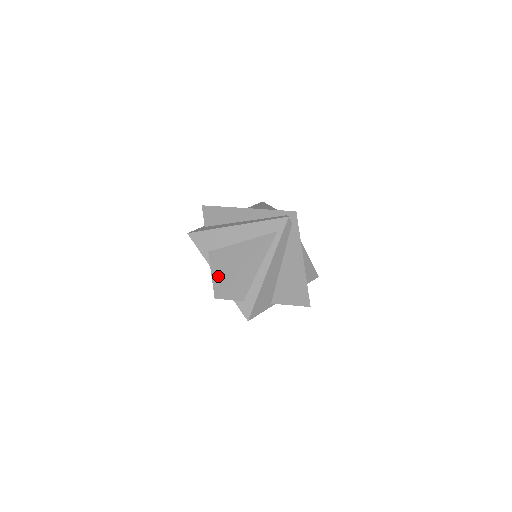
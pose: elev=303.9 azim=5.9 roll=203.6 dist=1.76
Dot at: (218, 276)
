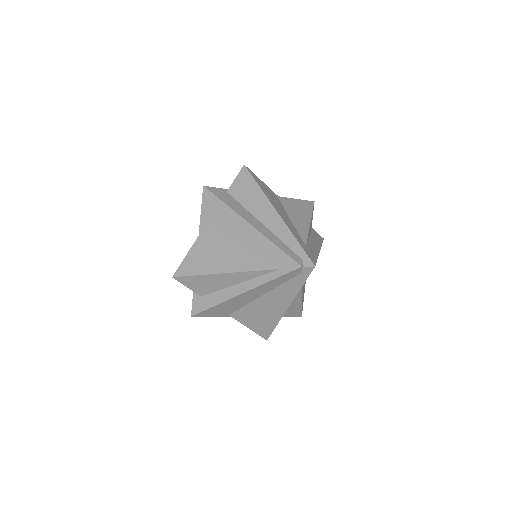
Dot at: (194, 257)
